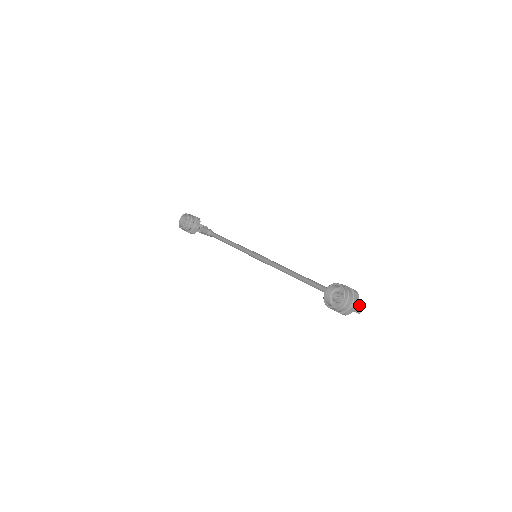
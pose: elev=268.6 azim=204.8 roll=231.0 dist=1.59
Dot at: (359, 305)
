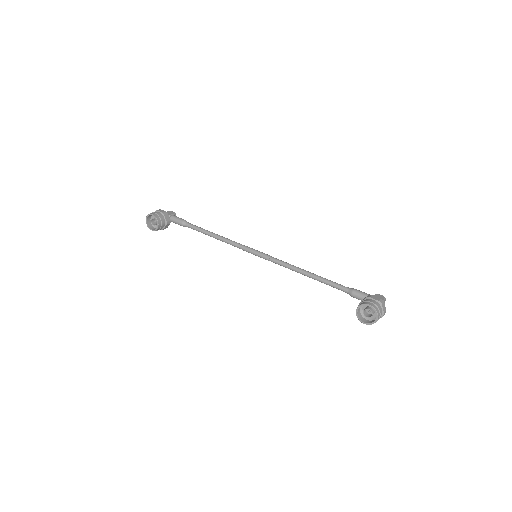
Dot at: occluded
